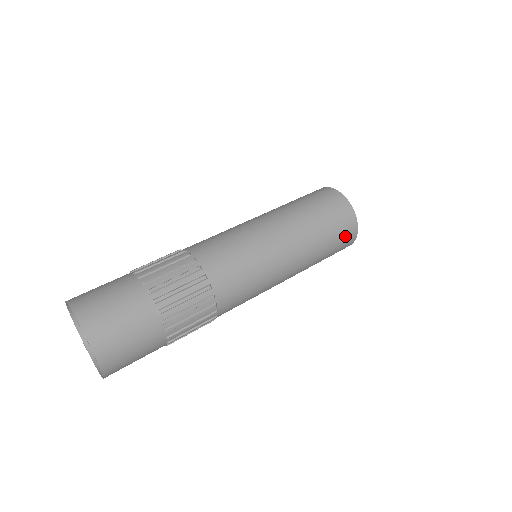
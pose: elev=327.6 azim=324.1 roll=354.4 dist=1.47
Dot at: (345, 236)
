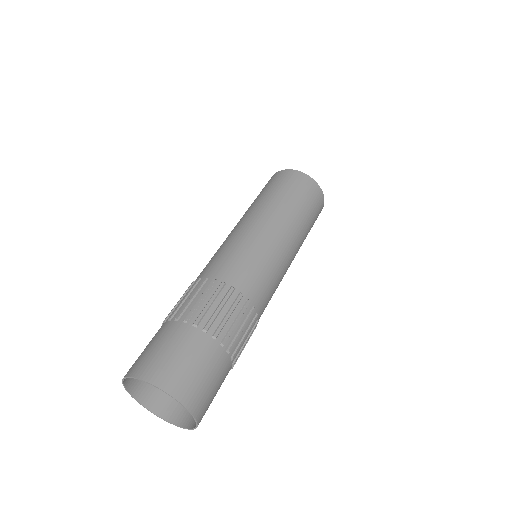
Dot at: (312, 195)
